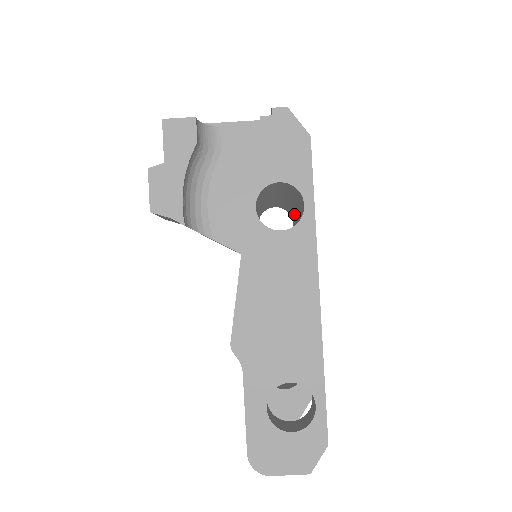
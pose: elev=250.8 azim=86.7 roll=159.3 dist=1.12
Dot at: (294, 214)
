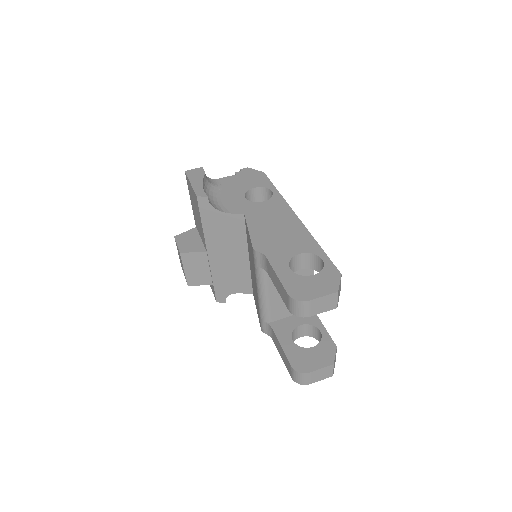
Dot at: occluded
